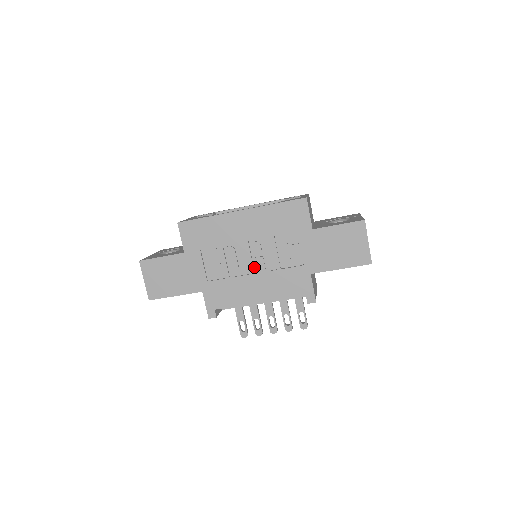
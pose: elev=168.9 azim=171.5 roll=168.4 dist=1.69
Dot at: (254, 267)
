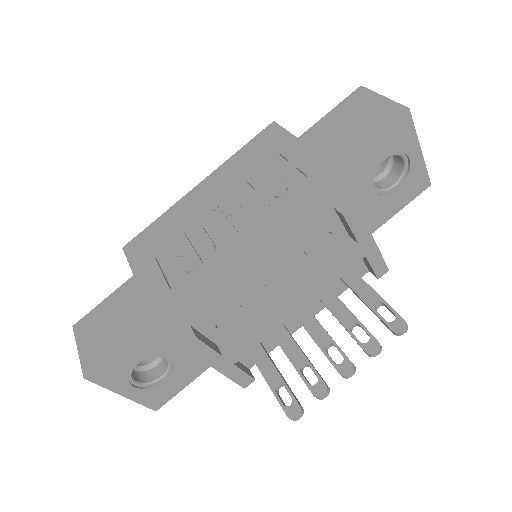
Dot at: (236, 230)
